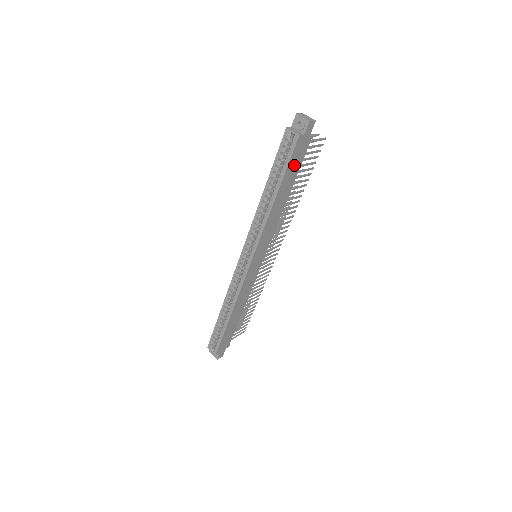
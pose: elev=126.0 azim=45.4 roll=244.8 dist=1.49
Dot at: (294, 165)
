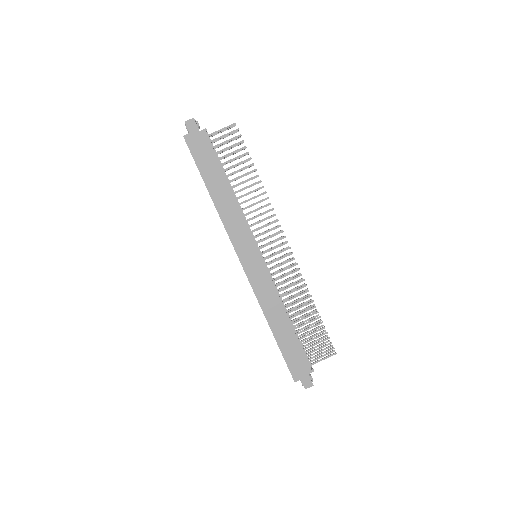
Dot at: (205, 159)
